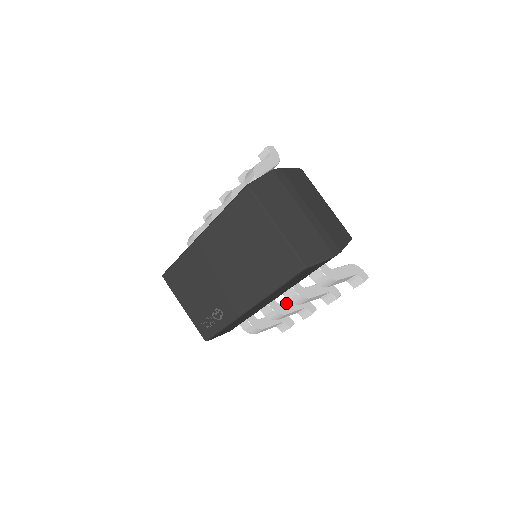
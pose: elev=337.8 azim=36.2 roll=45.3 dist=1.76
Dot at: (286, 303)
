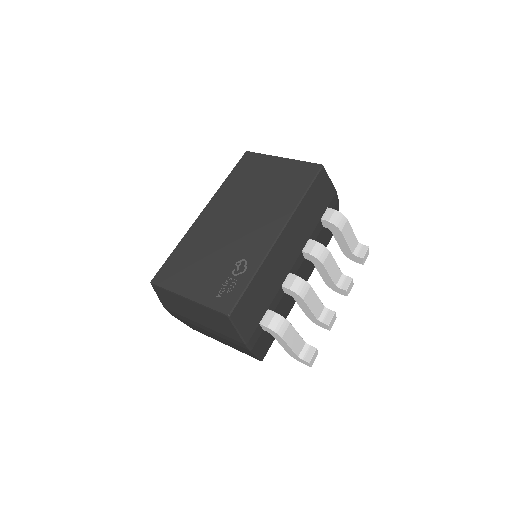
Dot at: occluded
